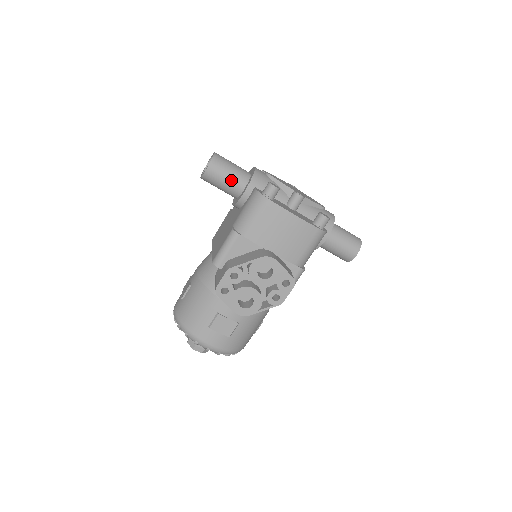
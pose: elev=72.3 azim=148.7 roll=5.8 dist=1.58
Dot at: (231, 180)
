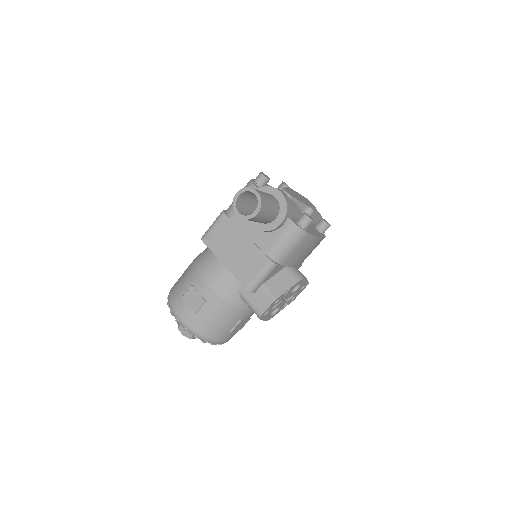
Dot at: (270, 216)
